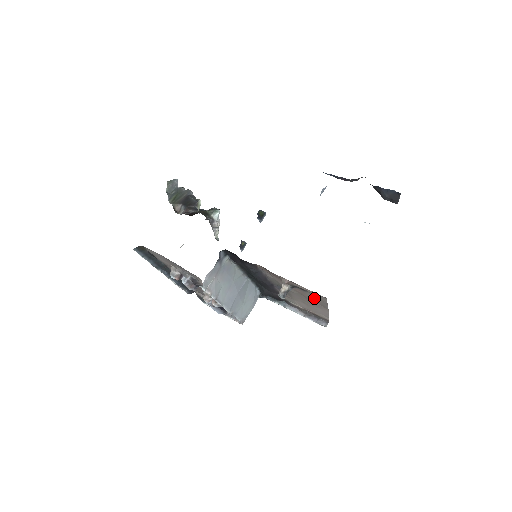
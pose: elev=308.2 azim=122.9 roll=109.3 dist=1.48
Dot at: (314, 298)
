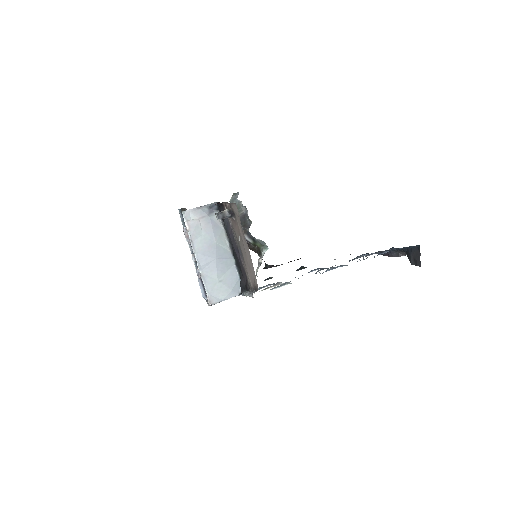
Dot at: (240, 227)
